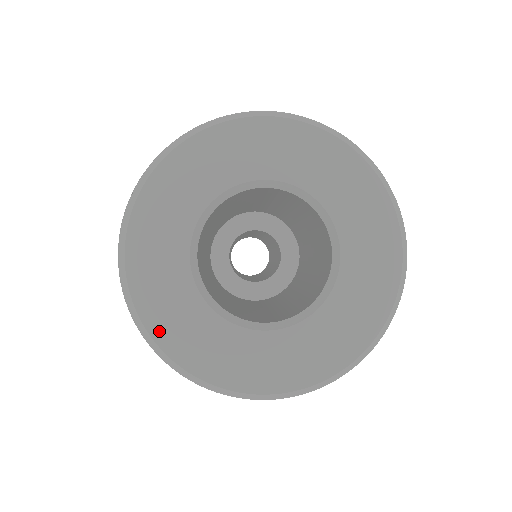
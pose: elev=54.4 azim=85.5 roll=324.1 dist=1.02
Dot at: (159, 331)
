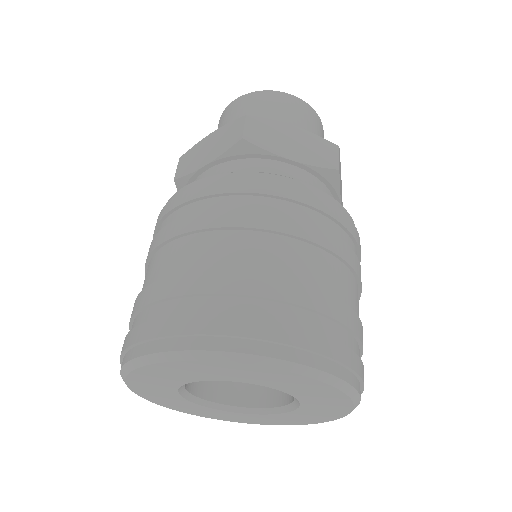
Dot at: (184, 411)
